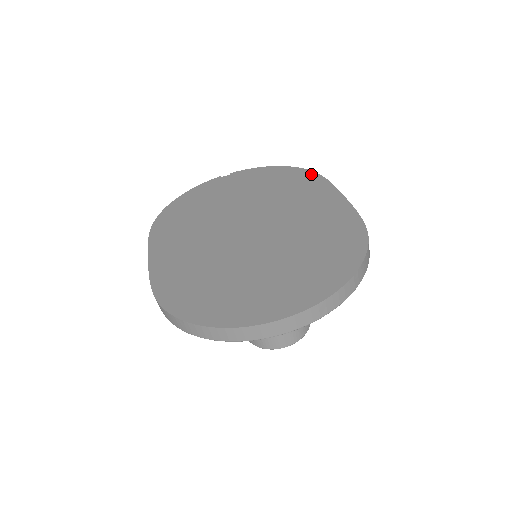
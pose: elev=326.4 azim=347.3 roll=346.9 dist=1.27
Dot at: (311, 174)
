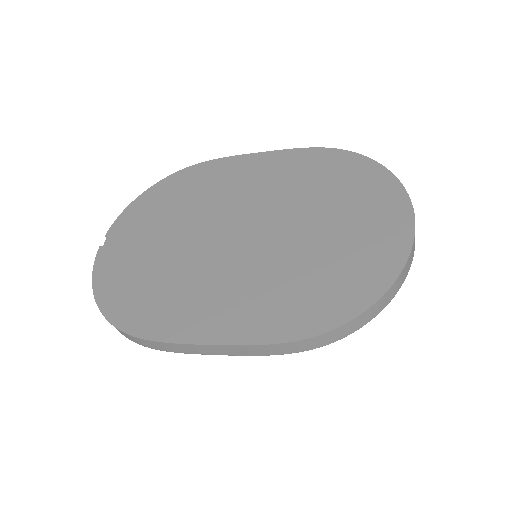
Dot at: (193, 168)
